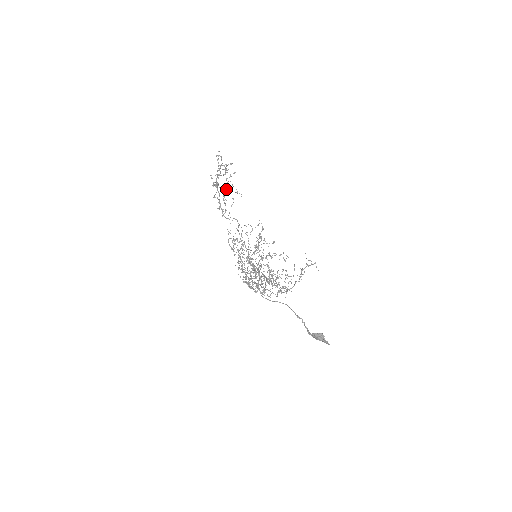
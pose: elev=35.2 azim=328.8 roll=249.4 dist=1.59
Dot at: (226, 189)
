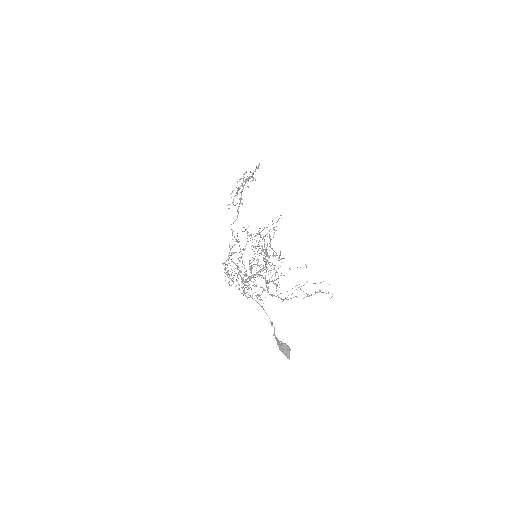
Dot at: occluded
